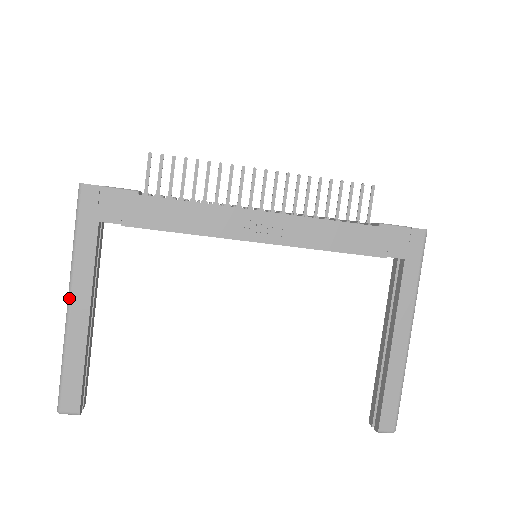
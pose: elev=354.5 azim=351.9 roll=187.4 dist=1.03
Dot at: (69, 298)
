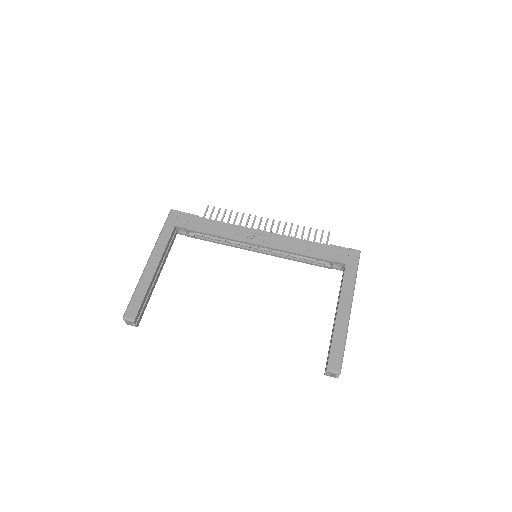
Dot at: (149, 259)
